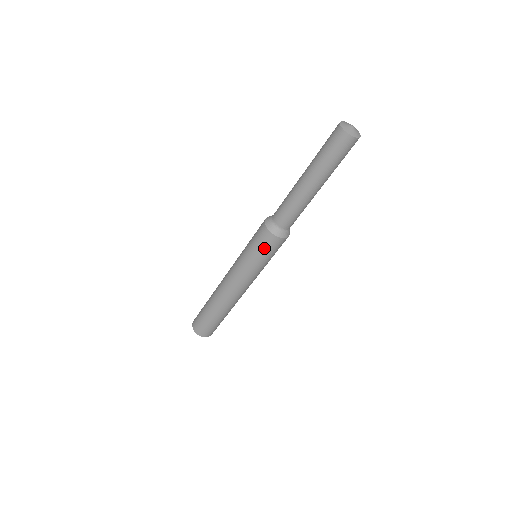
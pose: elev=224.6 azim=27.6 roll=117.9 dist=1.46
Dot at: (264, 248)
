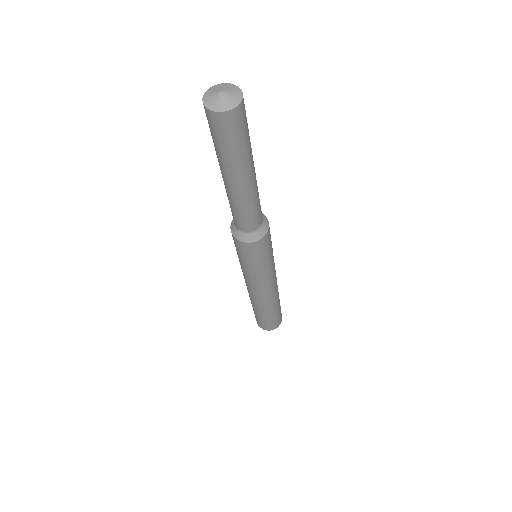
Dot at: (241, 253)
